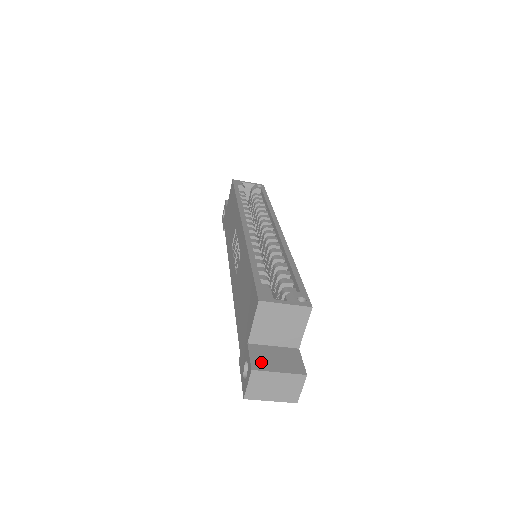
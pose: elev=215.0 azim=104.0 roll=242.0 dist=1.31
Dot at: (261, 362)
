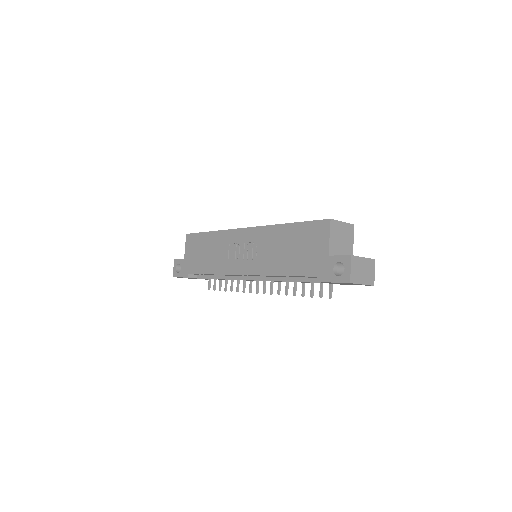
Dot at: occluded
